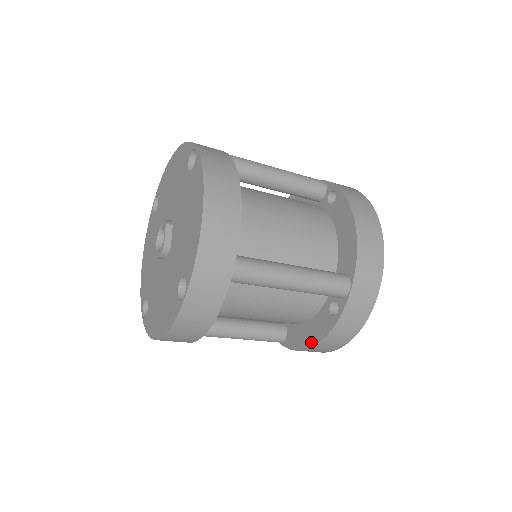
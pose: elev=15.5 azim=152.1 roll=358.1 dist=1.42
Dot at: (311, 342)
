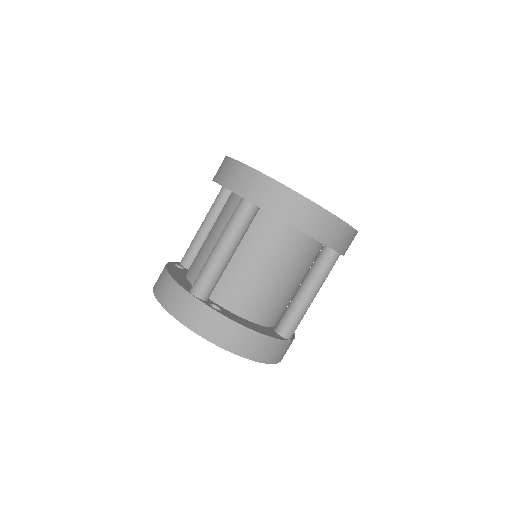
Dot at: occluded
